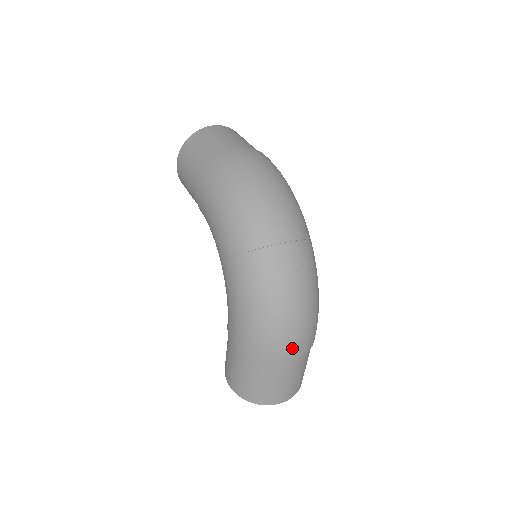
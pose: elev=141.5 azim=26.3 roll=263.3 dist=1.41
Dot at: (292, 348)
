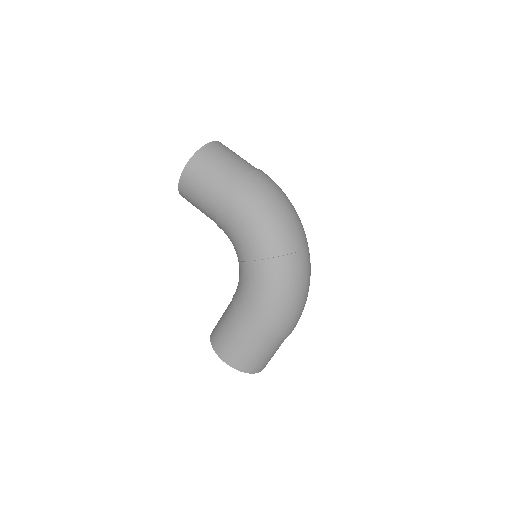
Dot at: occluded
